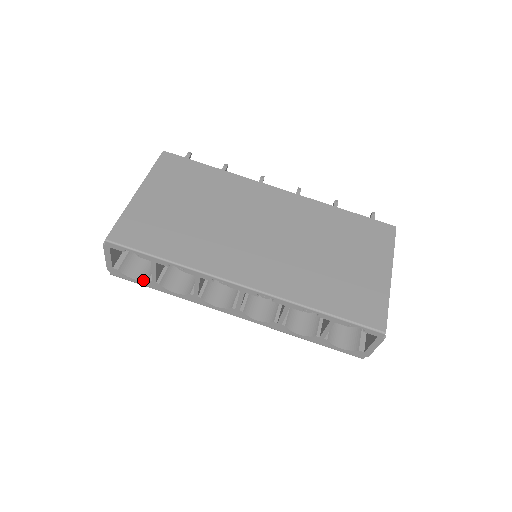
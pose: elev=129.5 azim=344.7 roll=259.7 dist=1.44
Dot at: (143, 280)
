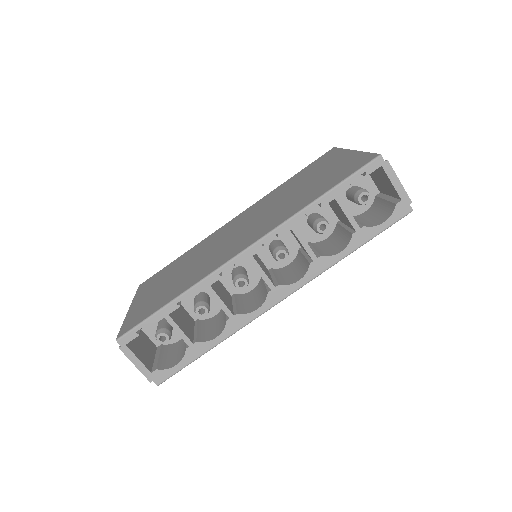
Dot at: (183, 356)
